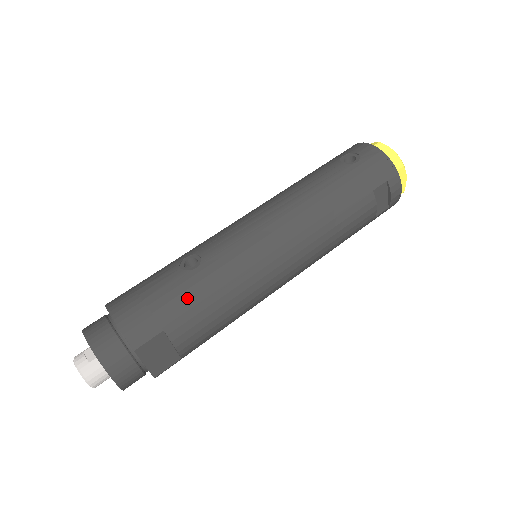
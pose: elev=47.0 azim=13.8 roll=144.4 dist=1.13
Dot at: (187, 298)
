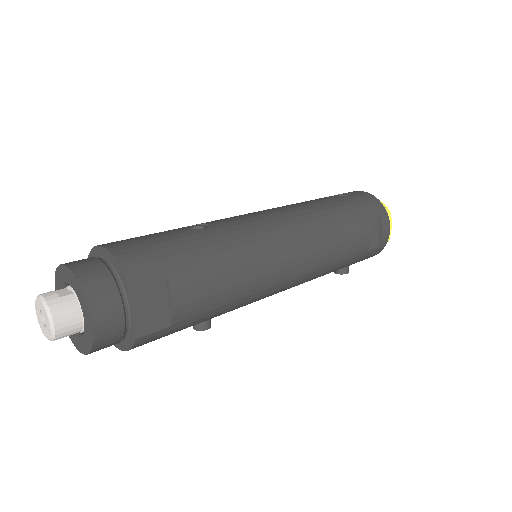
Dot at: (194, 248)
